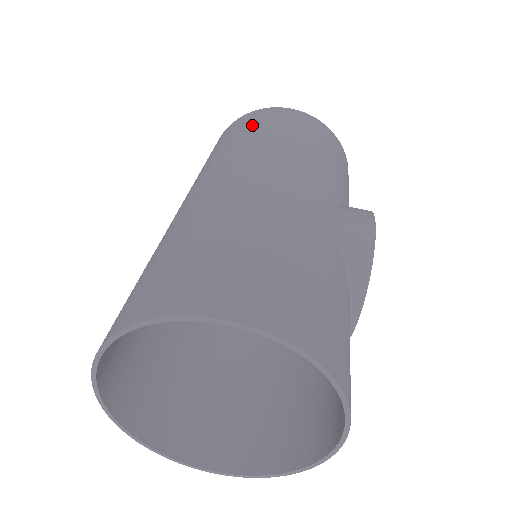
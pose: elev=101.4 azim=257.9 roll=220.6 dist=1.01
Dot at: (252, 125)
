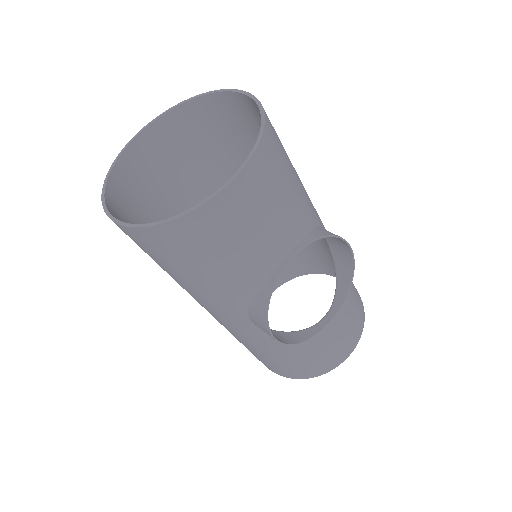
Dot at: (311, 253)
